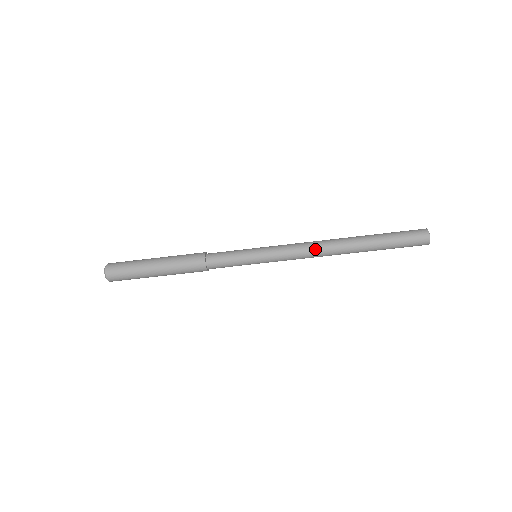
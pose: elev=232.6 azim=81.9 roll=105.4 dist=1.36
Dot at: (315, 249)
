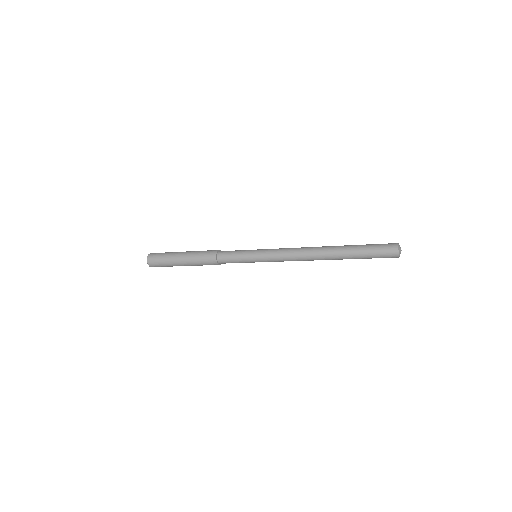
Dot at: occluded
